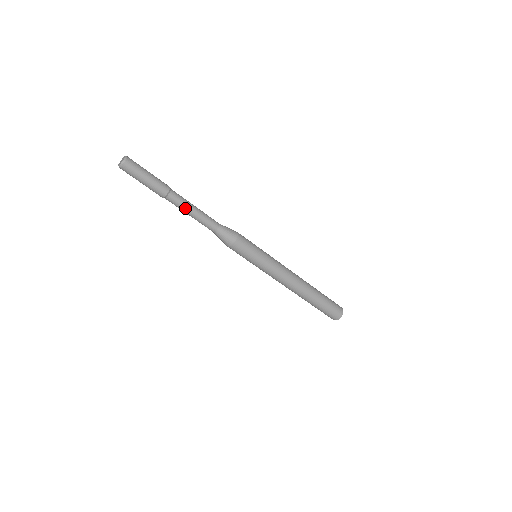
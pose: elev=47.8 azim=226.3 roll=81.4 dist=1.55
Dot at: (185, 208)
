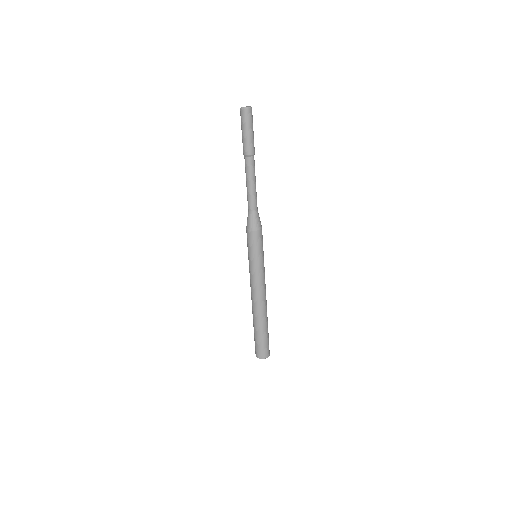
Dot at: (248, 176)
